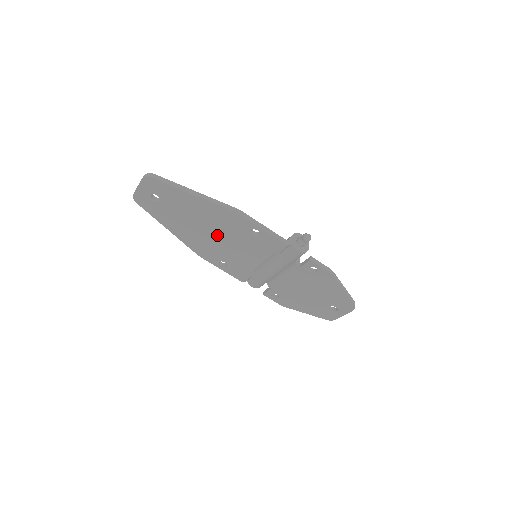
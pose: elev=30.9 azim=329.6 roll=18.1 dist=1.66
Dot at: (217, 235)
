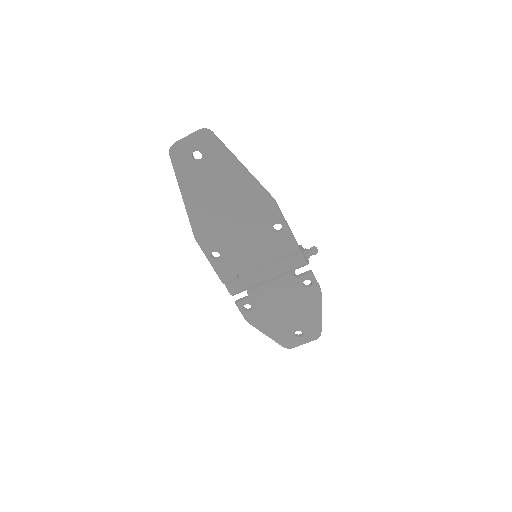
Dot at: (235, 219)
